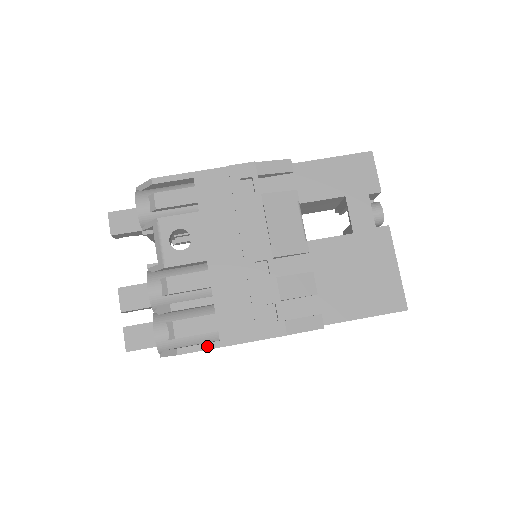
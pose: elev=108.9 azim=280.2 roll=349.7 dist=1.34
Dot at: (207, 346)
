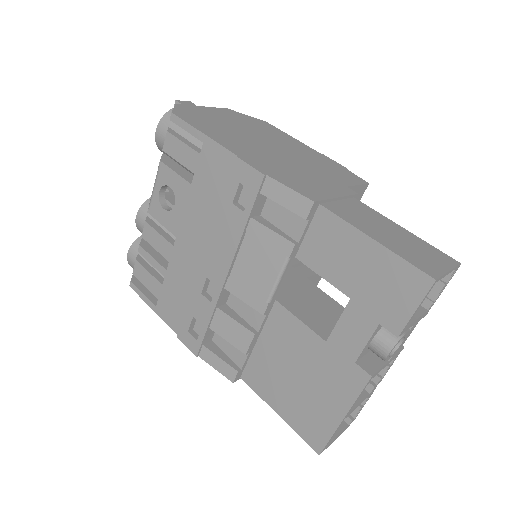
Dot at: (147, 301)
